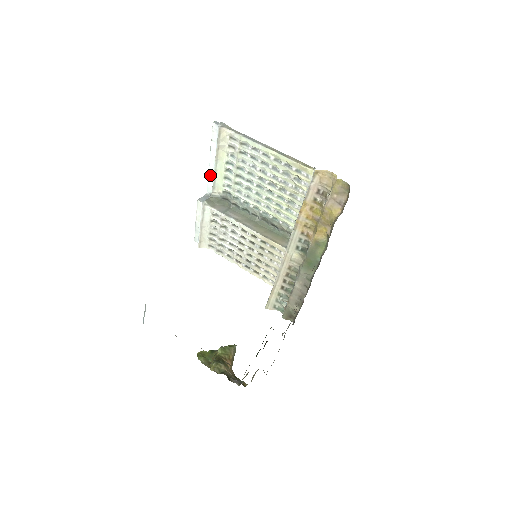
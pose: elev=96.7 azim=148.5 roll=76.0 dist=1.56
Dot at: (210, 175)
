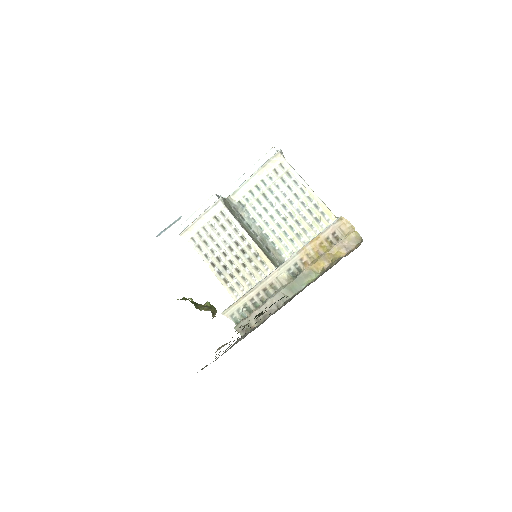
Dot at: (237, 183)
